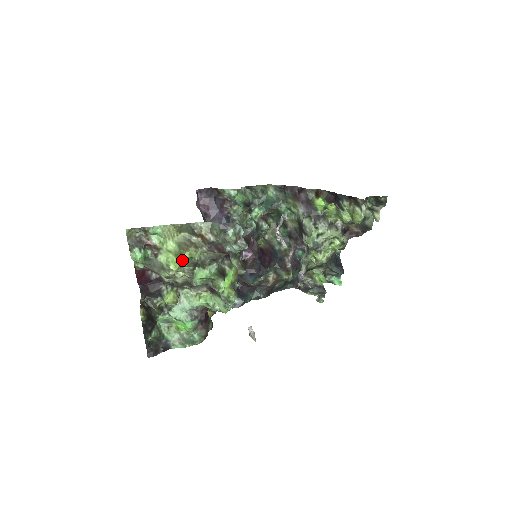
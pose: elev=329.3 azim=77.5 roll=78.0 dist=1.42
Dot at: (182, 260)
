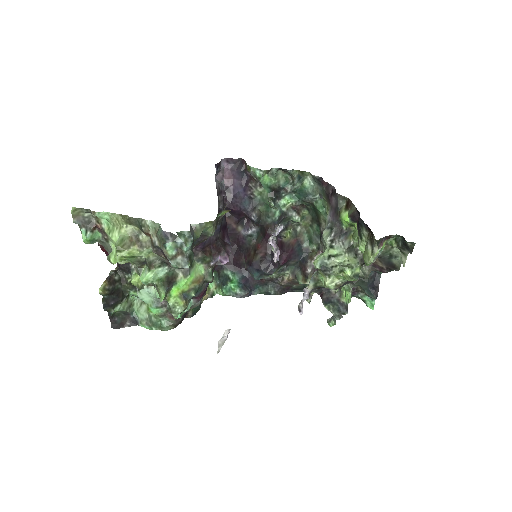
Dot at: (122, 256)
